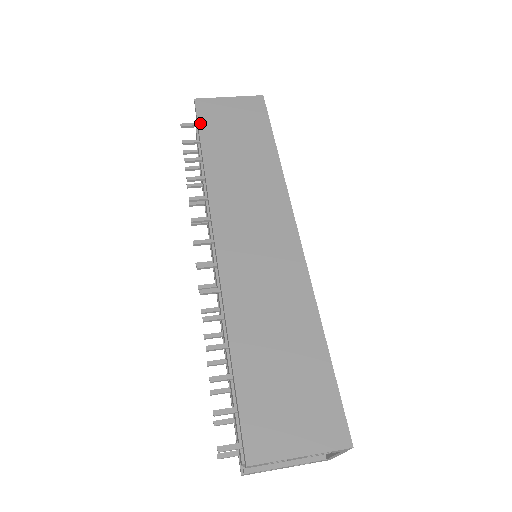
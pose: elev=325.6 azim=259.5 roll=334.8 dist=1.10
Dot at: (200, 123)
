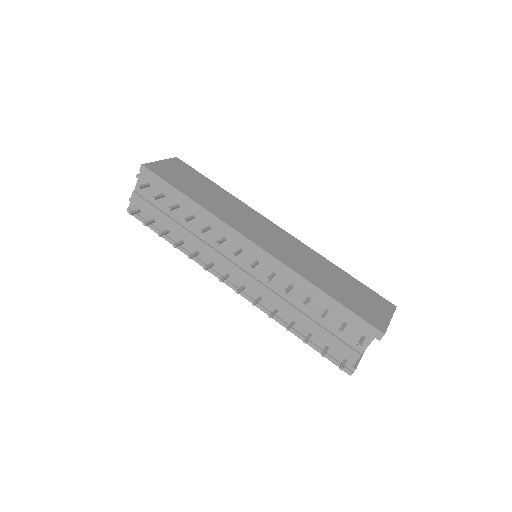
Dot at: (165, 179)
